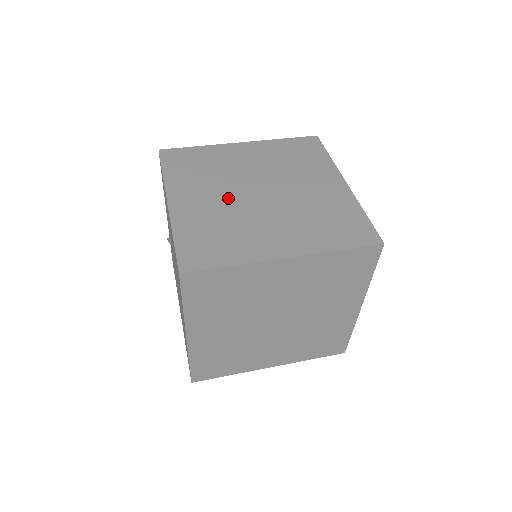
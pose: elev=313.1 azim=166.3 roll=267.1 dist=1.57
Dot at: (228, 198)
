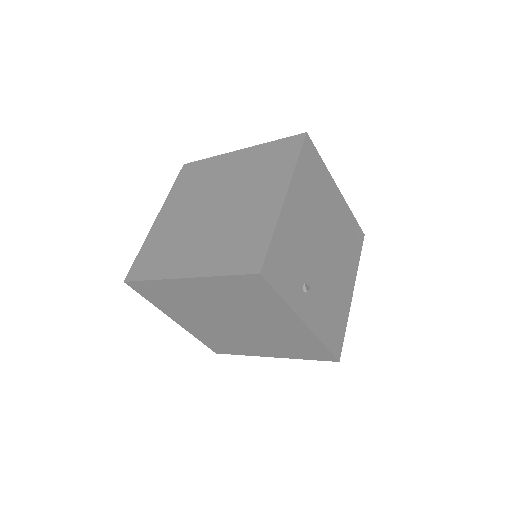
Dot at: (190, 214)
